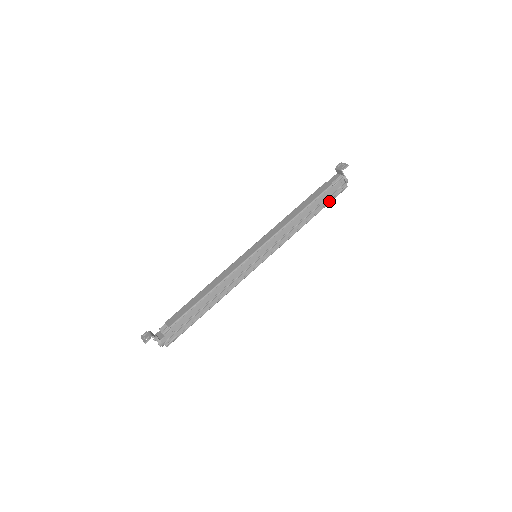
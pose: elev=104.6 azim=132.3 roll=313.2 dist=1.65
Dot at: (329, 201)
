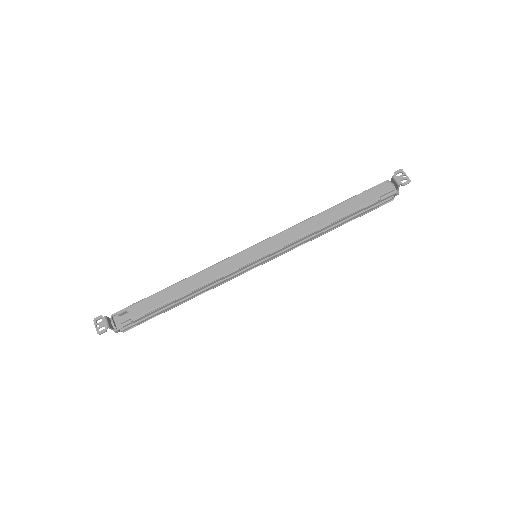
Dot at: (365, 212)
